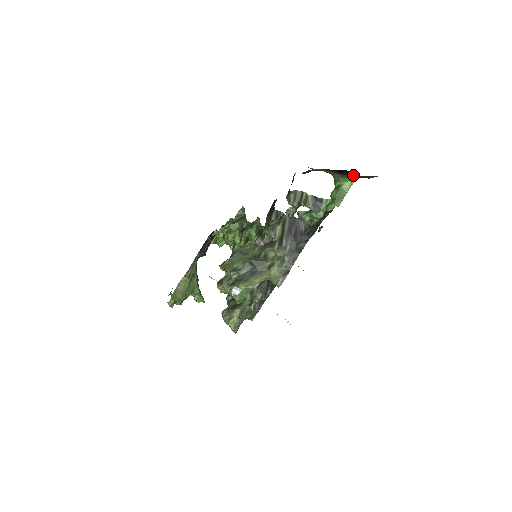
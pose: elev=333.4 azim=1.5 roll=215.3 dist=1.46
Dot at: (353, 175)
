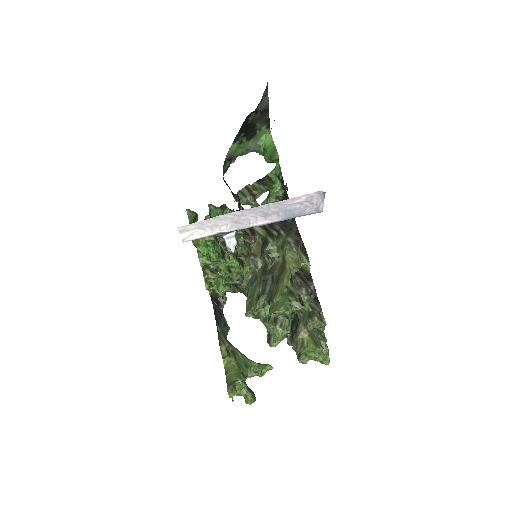
Dot at: (260, 125)
